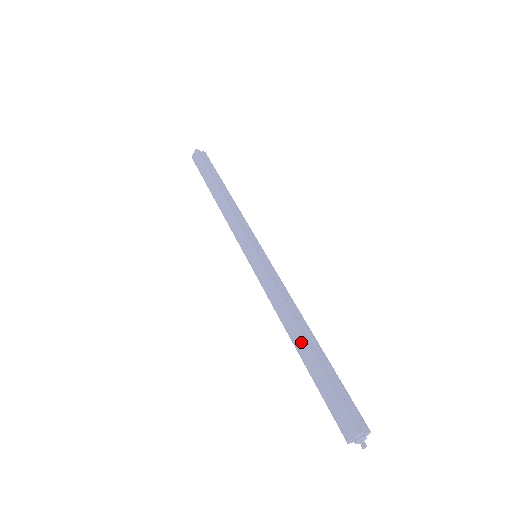
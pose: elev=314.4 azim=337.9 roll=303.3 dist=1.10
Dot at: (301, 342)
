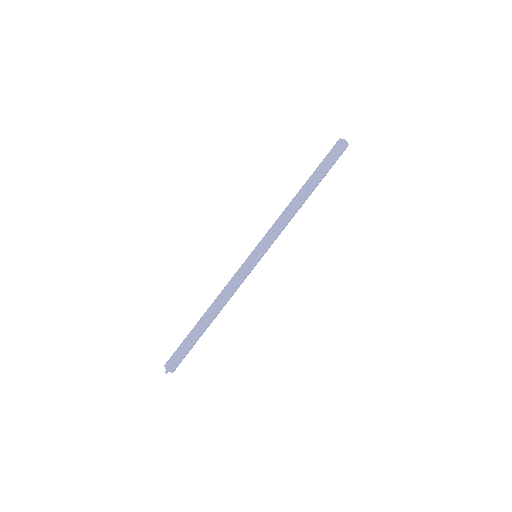
Dot at: (202, 317)
